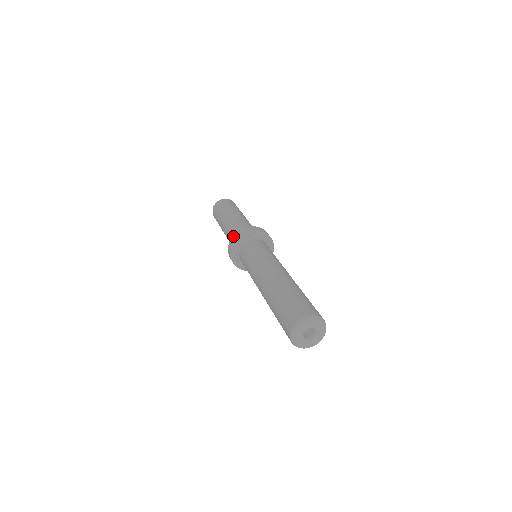
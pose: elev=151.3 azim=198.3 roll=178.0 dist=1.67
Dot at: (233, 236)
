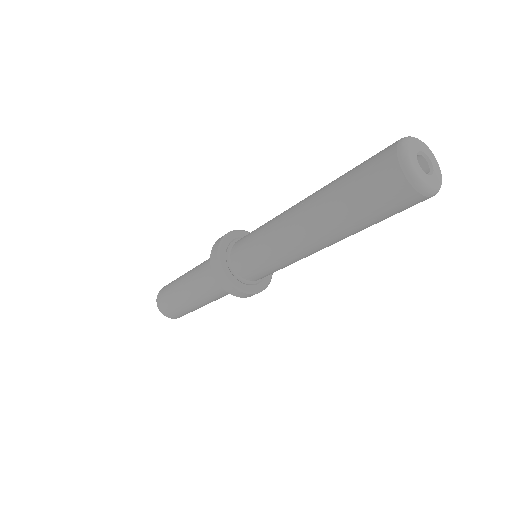
Dot at: occluded
